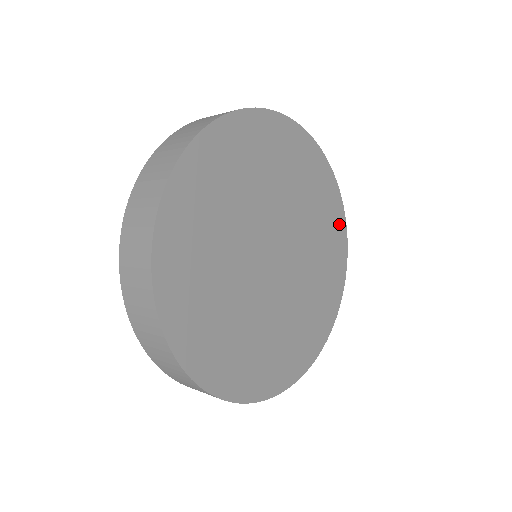
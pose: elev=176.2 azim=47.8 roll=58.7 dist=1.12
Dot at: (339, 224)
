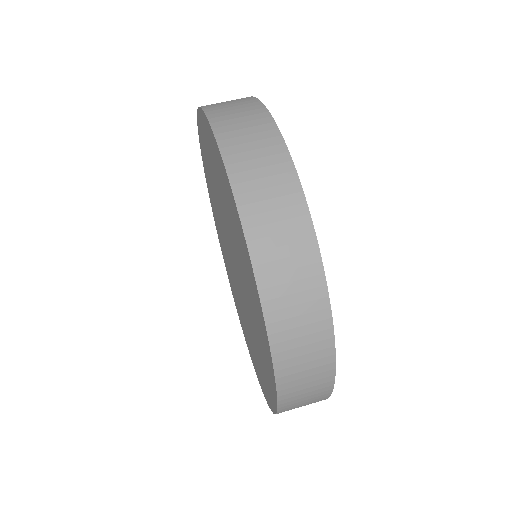
Dot at: occluded
